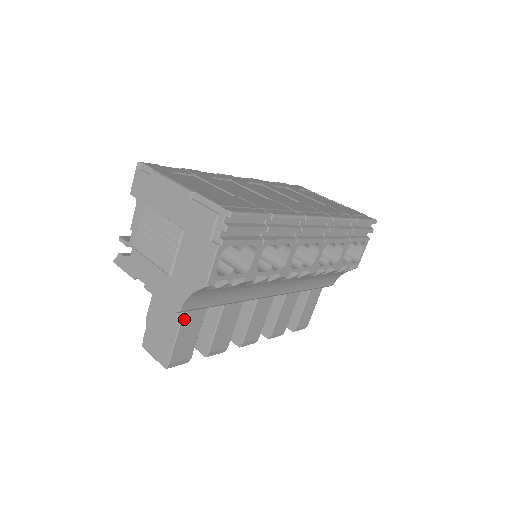
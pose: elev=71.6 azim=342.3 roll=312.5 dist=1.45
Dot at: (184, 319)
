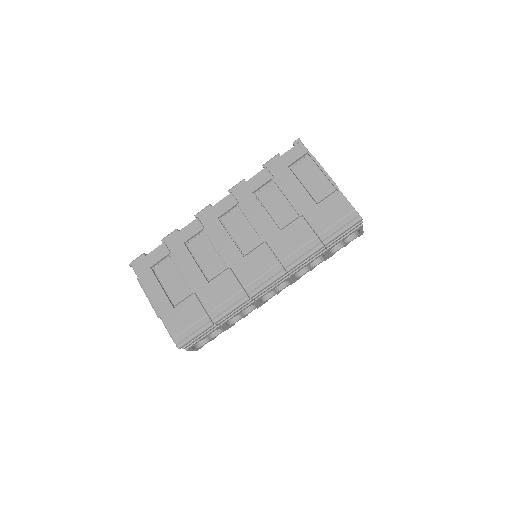
Dot at: occluded
